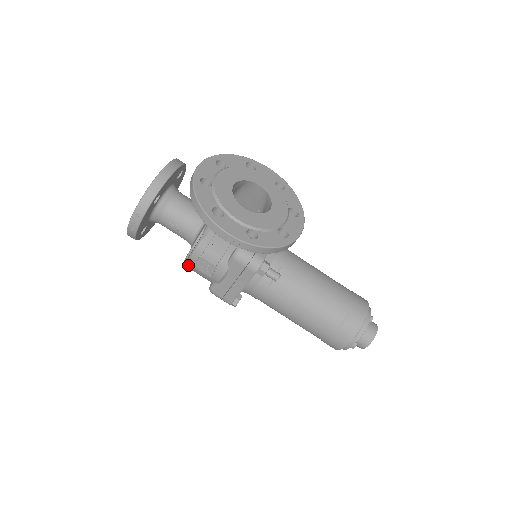
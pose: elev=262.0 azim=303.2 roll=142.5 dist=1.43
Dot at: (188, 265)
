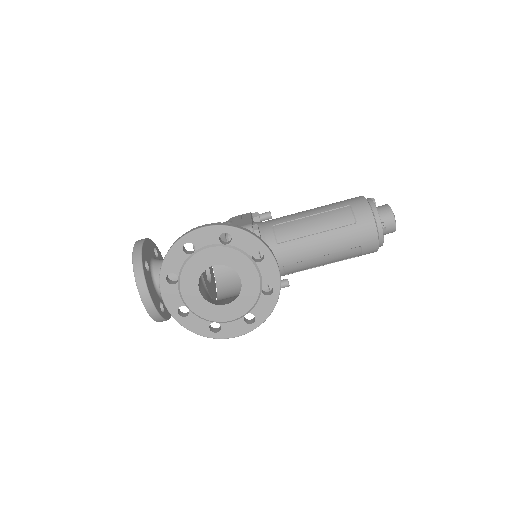
Dot at: (220, 292)
